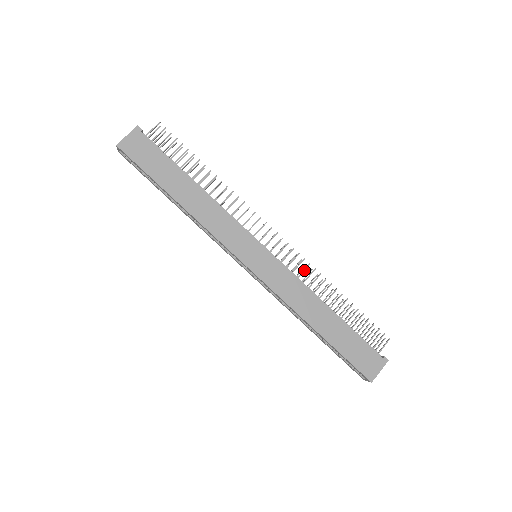
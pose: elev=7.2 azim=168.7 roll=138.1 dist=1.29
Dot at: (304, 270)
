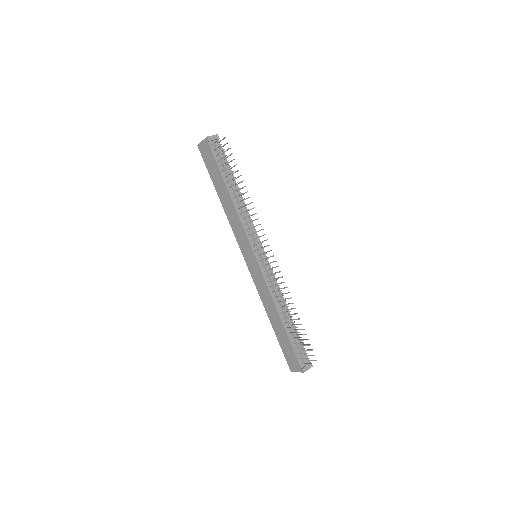
Dot at: occluded
